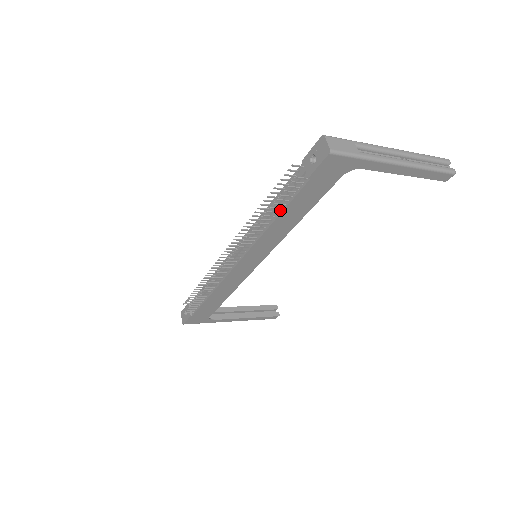
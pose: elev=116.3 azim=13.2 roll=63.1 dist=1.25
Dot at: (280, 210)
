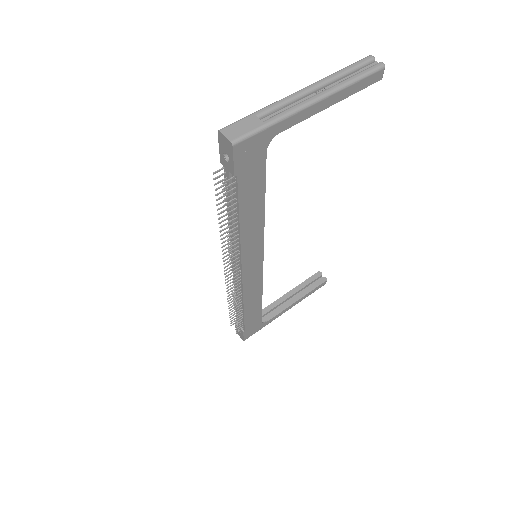
Dot at: (237, 214)
